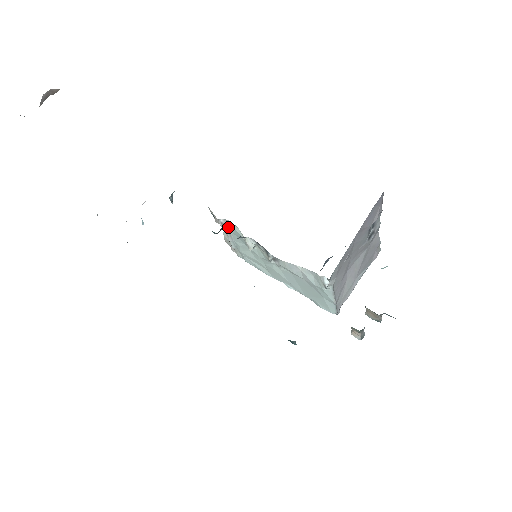
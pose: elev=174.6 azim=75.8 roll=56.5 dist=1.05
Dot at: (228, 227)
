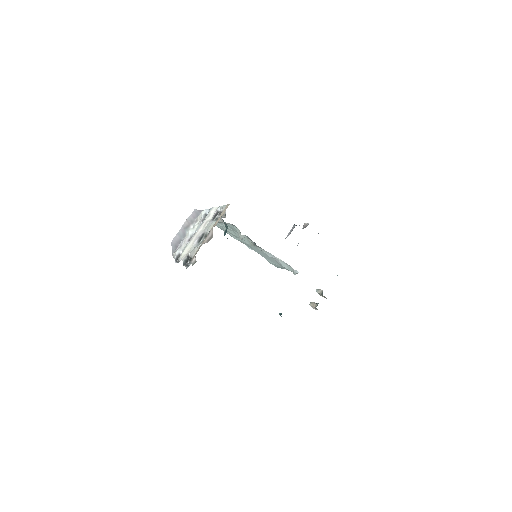
Dot at: occluded
